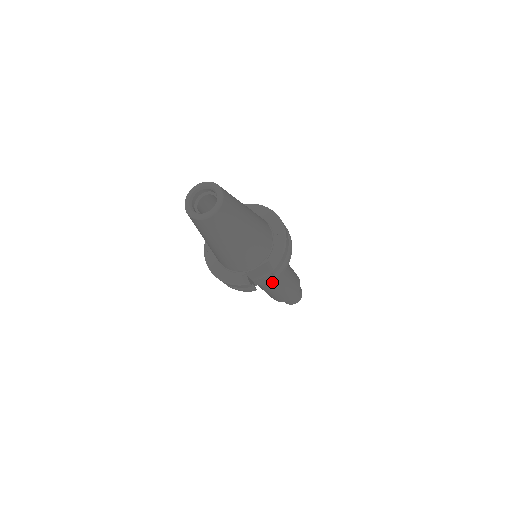
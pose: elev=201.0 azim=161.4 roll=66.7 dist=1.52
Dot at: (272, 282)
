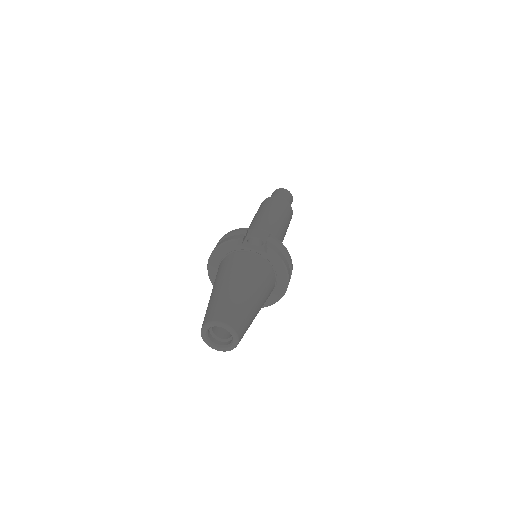
Dot at: occluded
